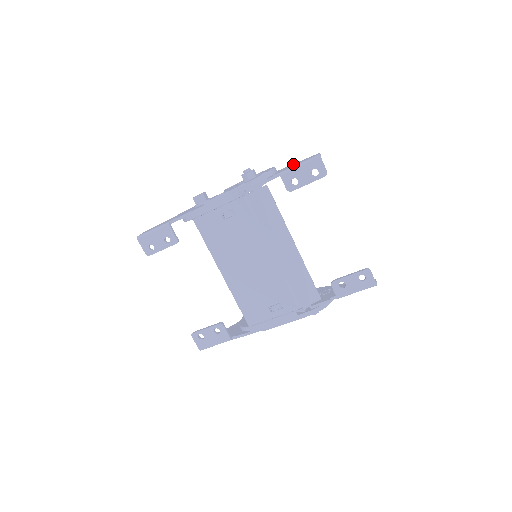
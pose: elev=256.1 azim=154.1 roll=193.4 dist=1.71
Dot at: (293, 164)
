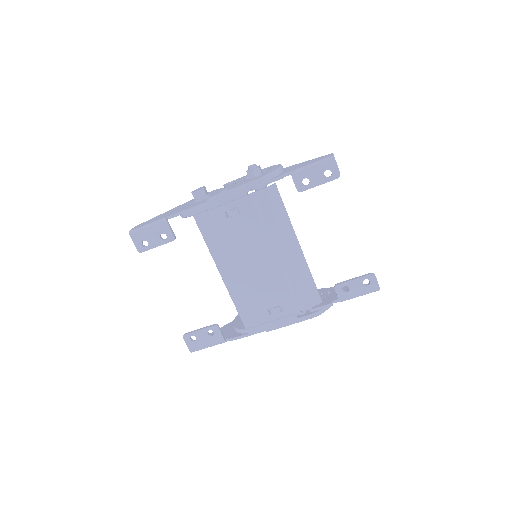
Dot at: (302, 163)
